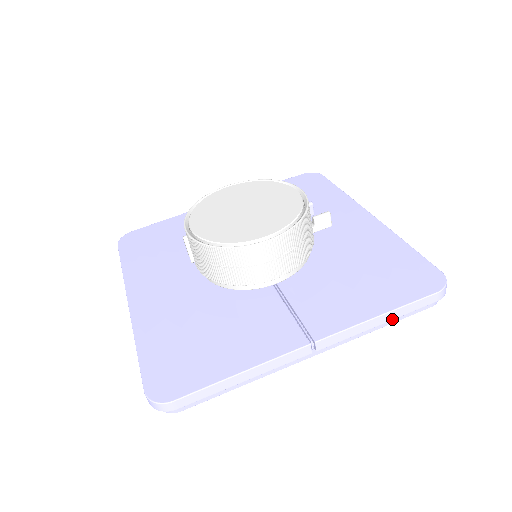
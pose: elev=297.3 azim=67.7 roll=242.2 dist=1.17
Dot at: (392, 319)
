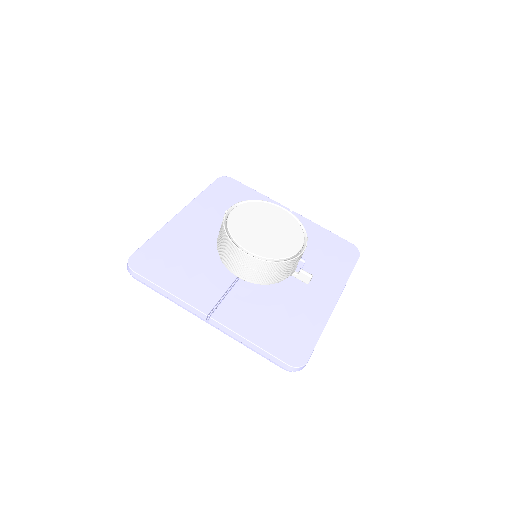
Dot at: (255, 350)
